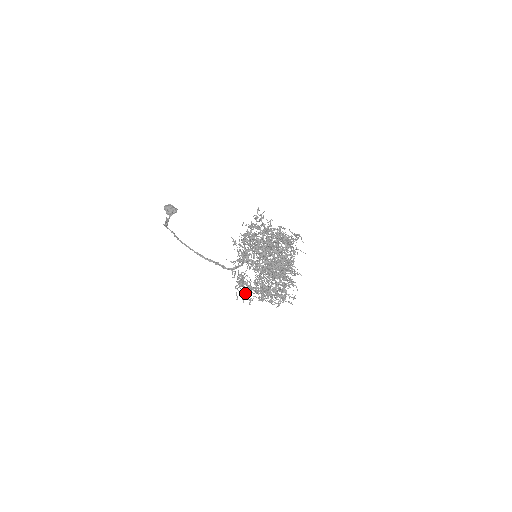
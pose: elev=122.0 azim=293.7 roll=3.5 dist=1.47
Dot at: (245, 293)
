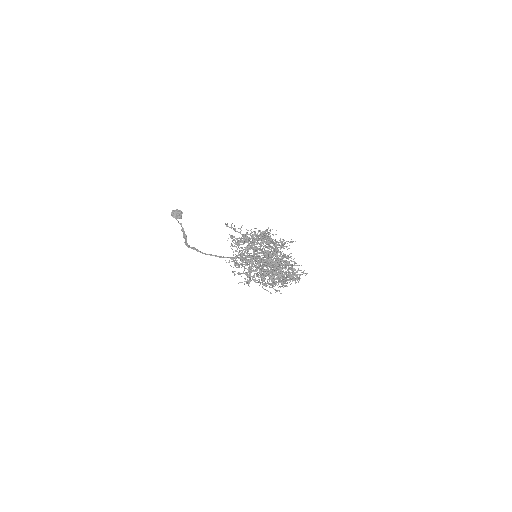
Dot at: occluded
